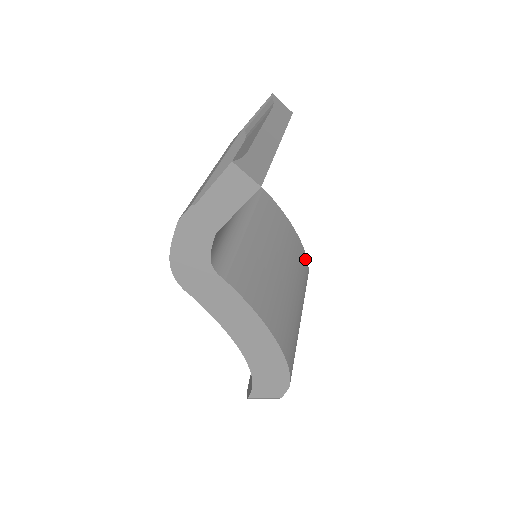
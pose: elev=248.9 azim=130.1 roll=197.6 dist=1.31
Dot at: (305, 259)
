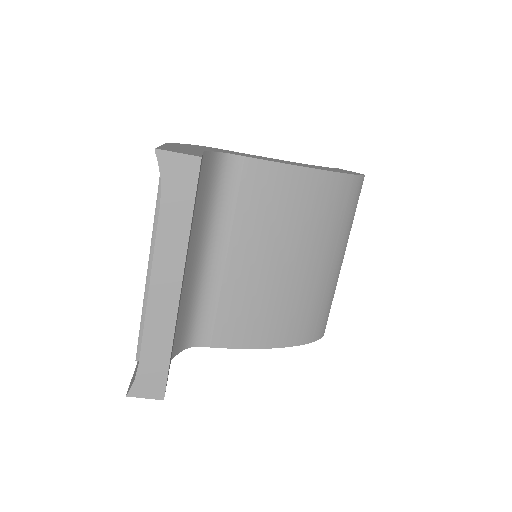
Dot at: (344, 183)
